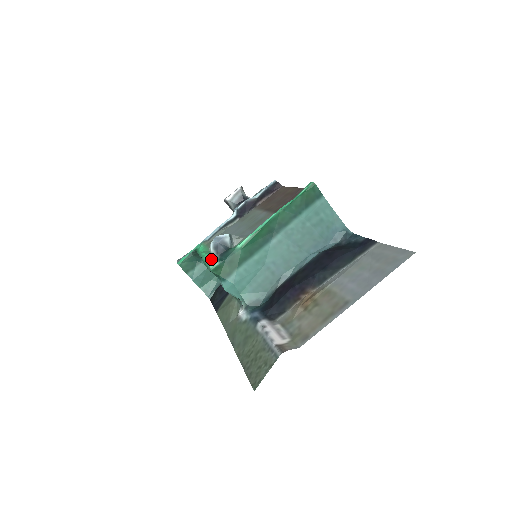
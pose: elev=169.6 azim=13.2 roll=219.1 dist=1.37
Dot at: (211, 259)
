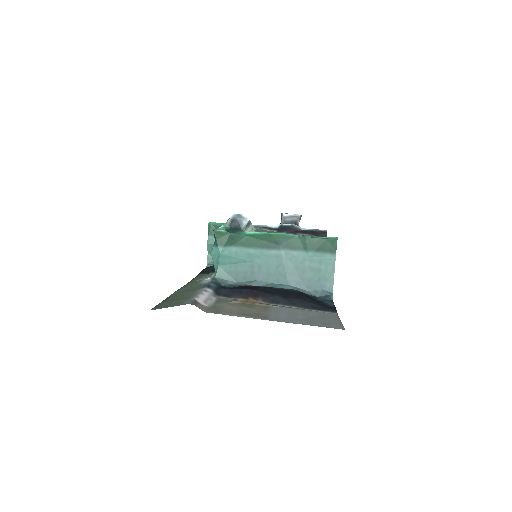
Dot at: (223, 225)
